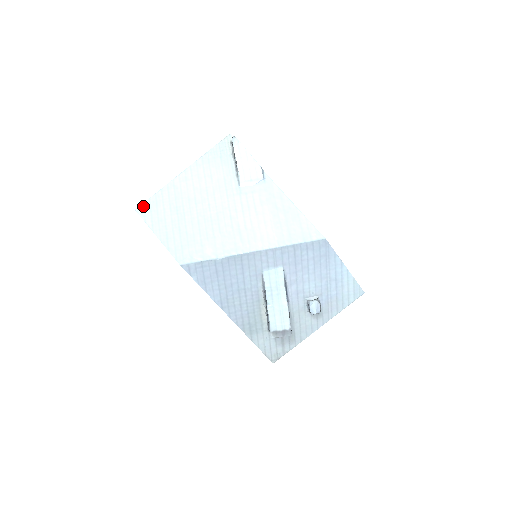
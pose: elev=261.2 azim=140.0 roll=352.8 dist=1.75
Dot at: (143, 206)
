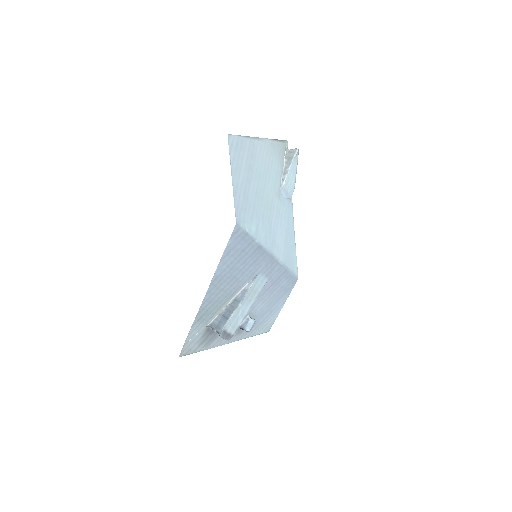
Dot at: (233, 137)
